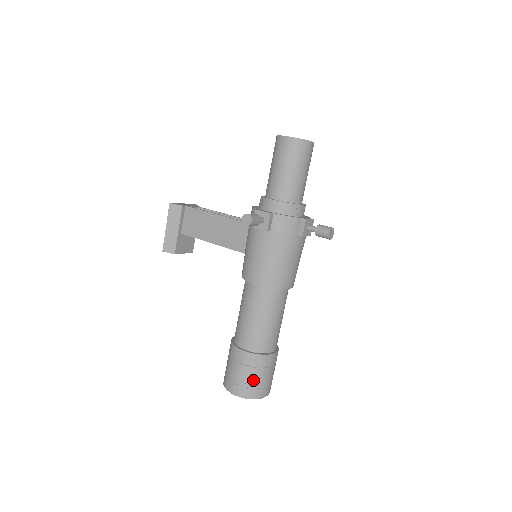
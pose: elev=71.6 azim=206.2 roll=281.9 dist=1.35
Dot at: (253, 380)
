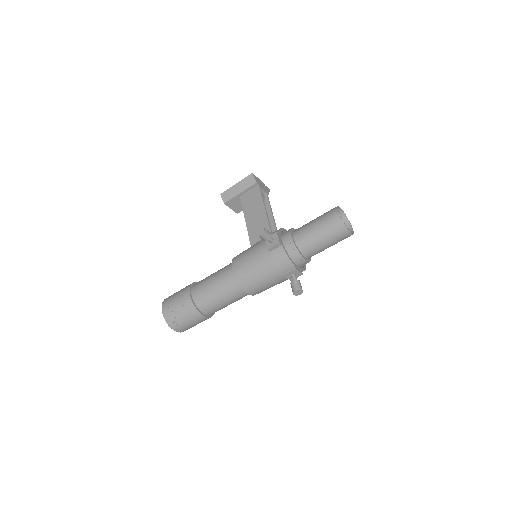
Dot at: (178, 315)
